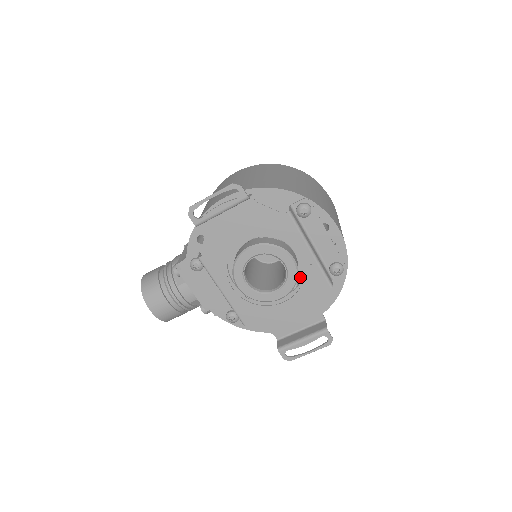
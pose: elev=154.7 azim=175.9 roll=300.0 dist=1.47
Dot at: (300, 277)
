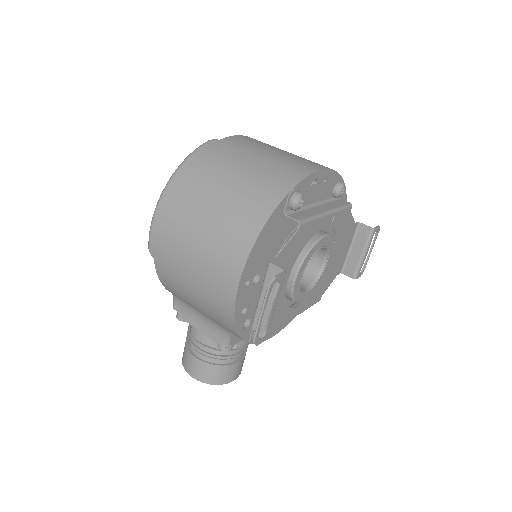
Dot at: occluded
